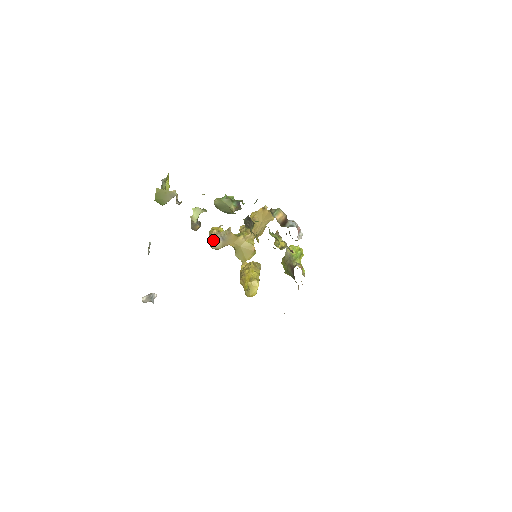
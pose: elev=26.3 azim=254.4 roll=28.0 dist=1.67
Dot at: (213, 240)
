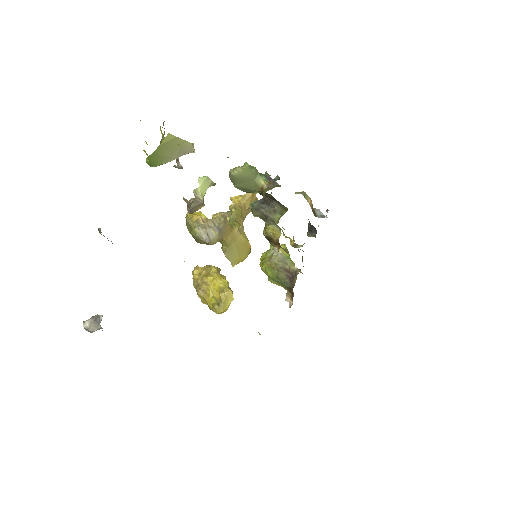
Dot at: (206, 230)
